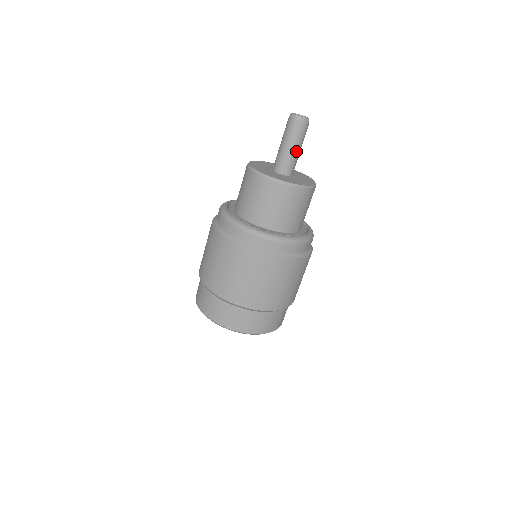
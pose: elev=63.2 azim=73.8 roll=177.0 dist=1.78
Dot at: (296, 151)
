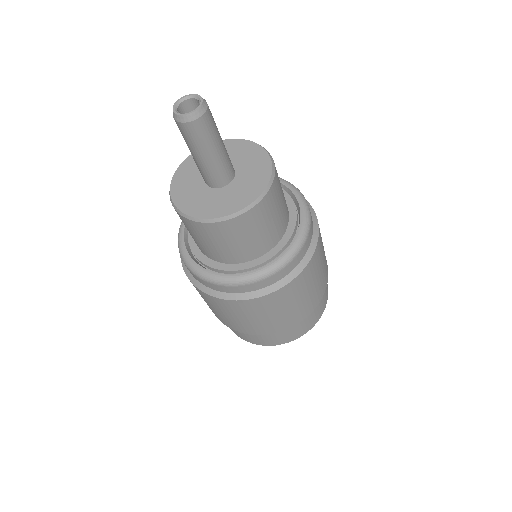
Dot at: (213, 156)
